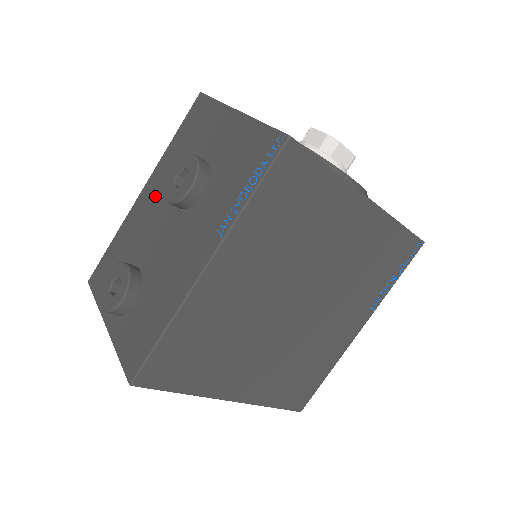
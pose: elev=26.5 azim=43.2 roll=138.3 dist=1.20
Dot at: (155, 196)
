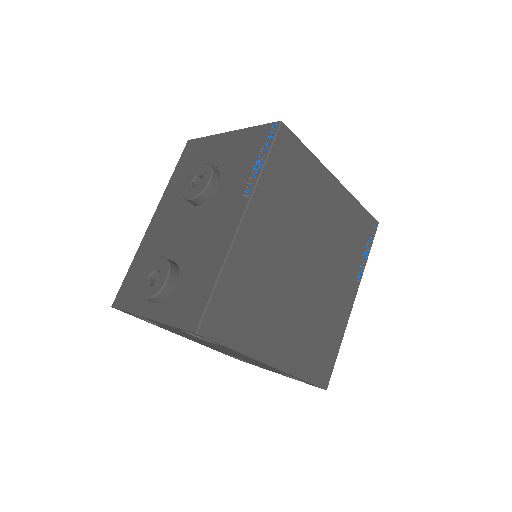
Dot at: (169, 213)
